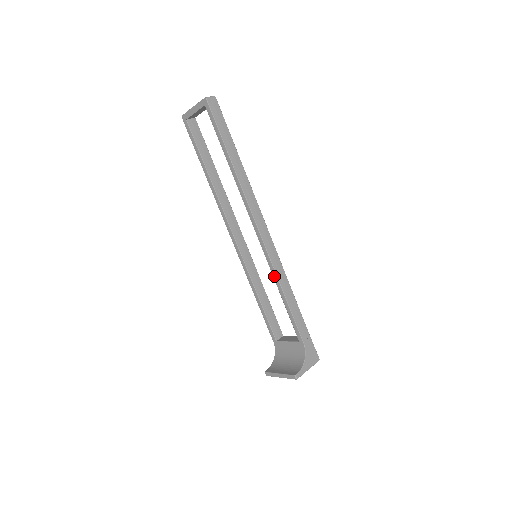
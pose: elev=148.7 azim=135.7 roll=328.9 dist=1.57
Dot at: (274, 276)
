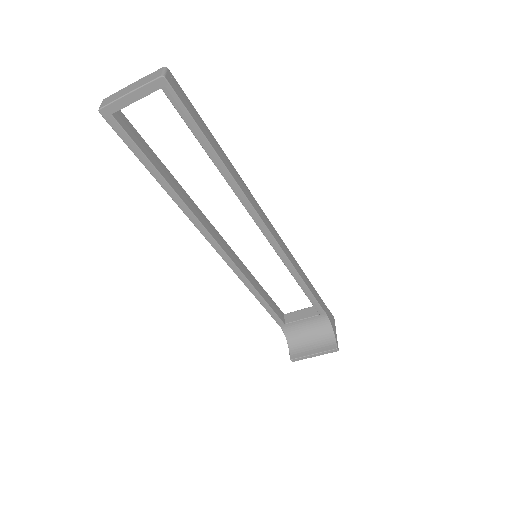
Dot at: (290, 269)
